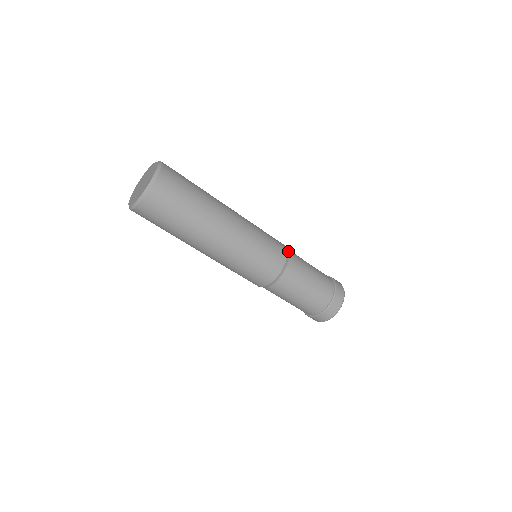
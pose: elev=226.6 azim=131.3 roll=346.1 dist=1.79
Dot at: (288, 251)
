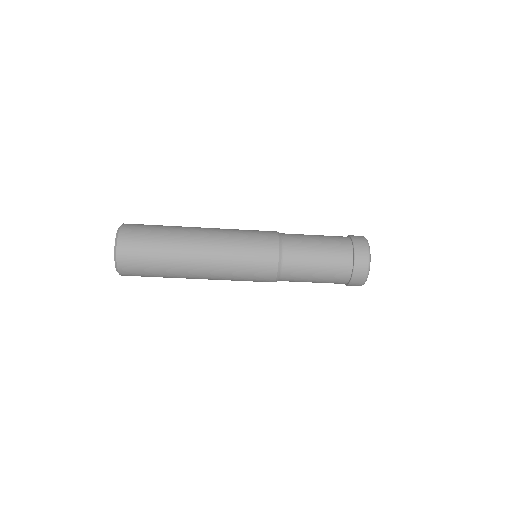
Dot at: (282, 237)
